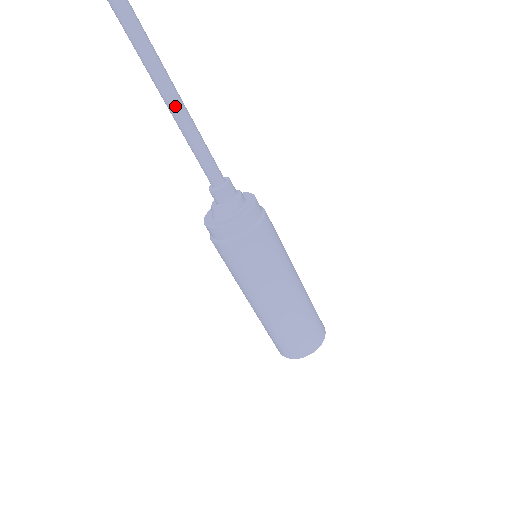
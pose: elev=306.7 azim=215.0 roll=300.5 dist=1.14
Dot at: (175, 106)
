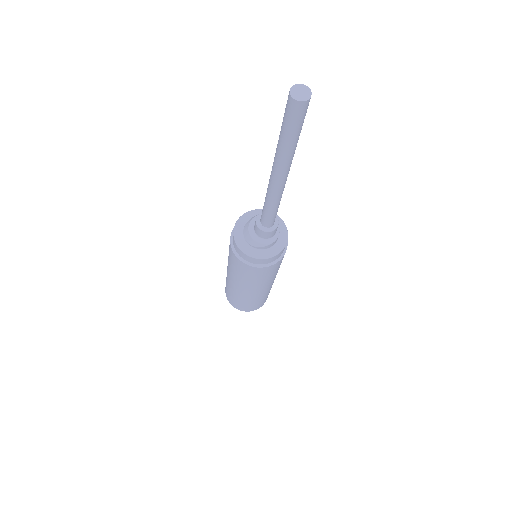
Dot at: (276, 182)
